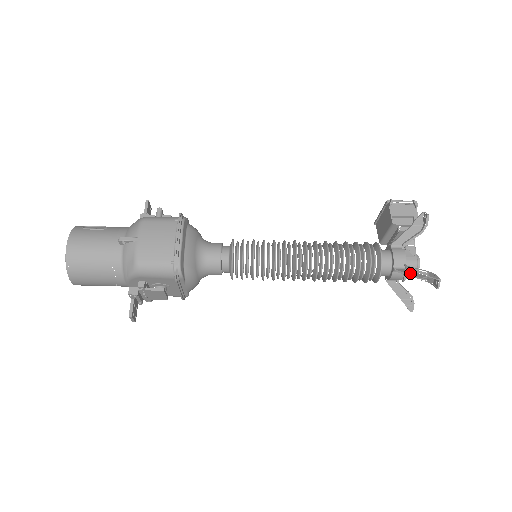
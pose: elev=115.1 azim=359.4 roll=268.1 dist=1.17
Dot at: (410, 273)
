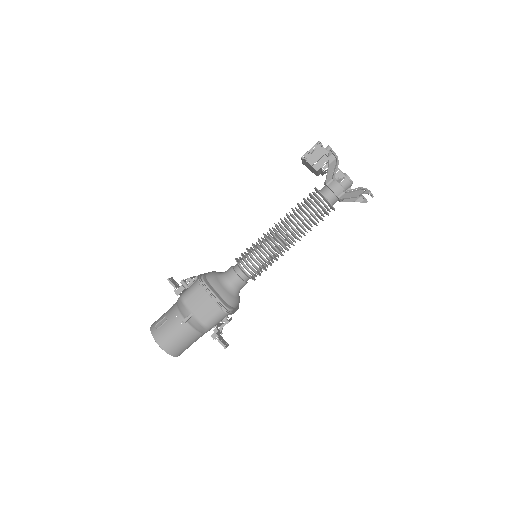
Dot at: (350, 196)
